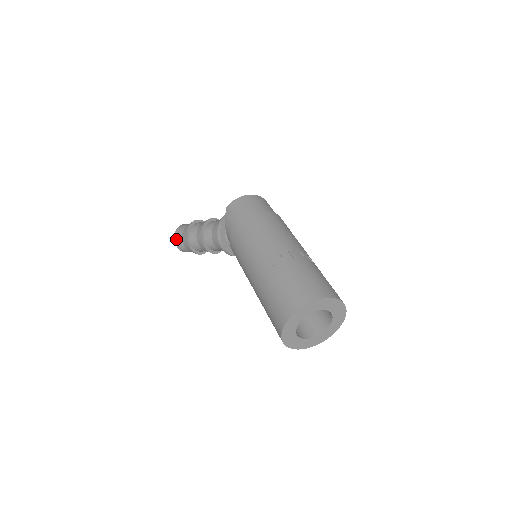
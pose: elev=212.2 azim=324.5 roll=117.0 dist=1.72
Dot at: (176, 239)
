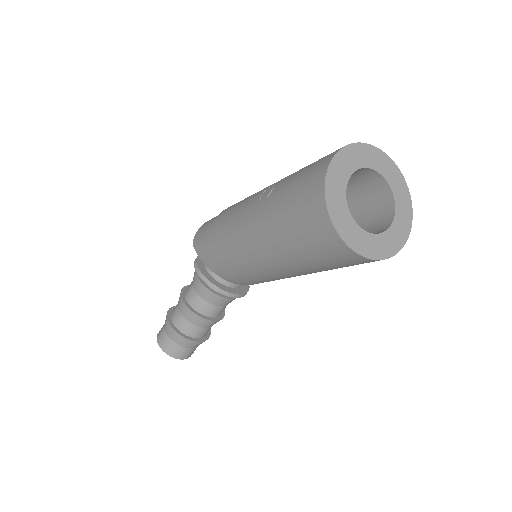
Dot at: (161, 344)
